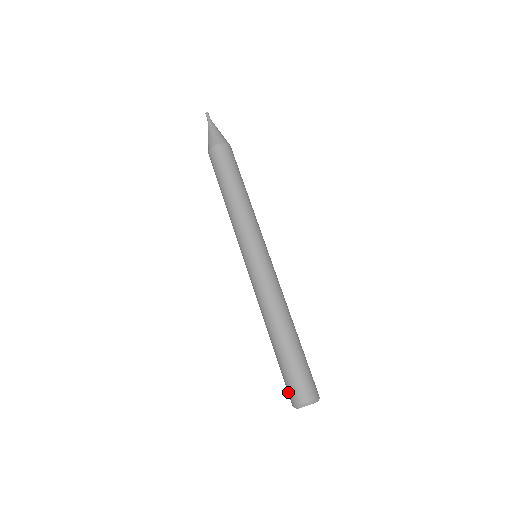
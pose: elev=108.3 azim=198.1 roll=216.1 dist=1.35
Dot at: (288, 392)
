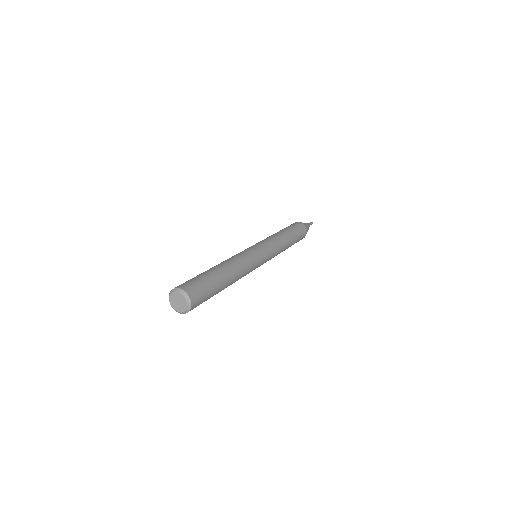
Dot at: occluded
